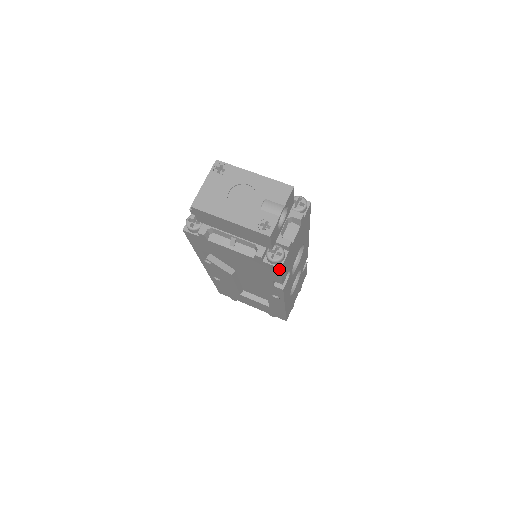
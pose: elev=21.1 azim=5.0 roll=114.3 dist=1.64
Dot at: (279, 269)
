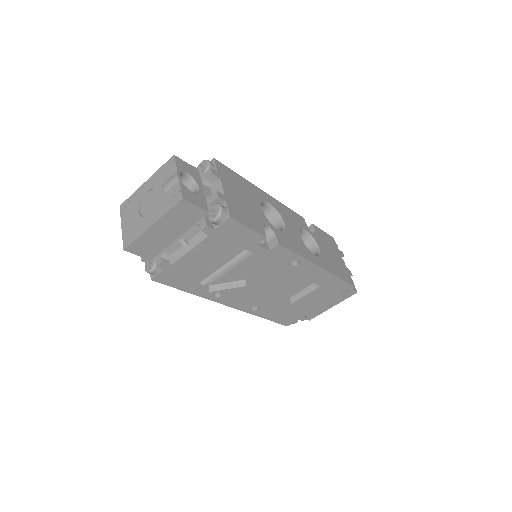
Dot at: (231, 221)
